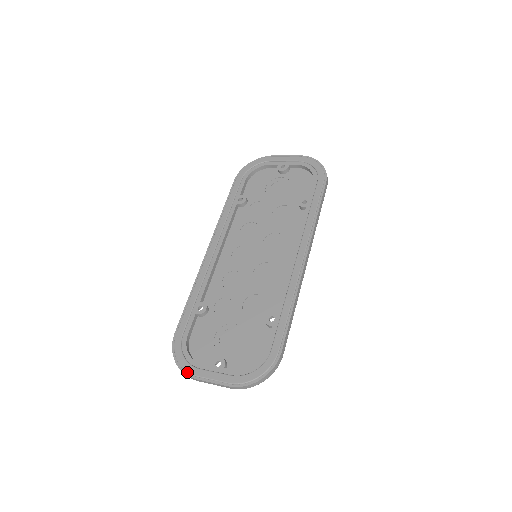
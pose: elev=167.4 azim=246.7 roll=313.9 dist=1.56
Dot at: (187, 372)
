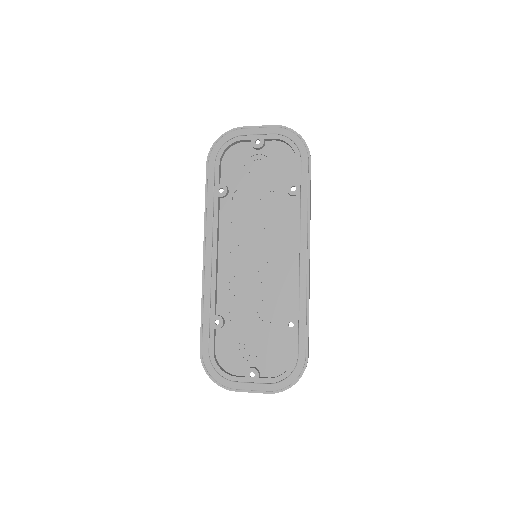
Dot at: (225, 387)
